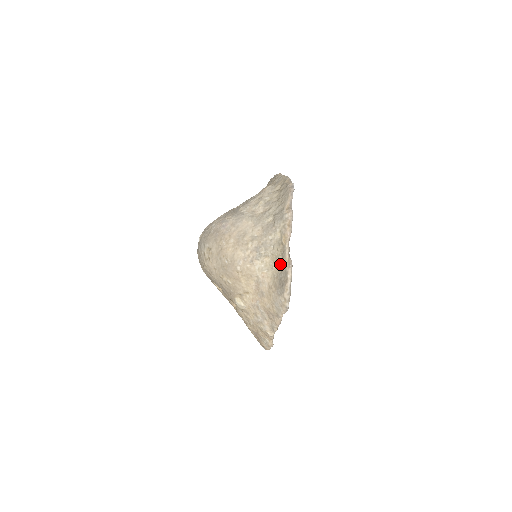
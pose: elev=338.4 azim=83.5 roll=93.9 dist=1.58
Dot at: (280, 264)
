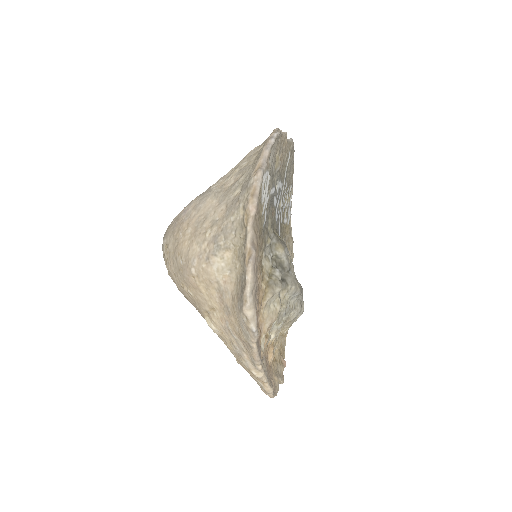
Dot at: (242, 259)
